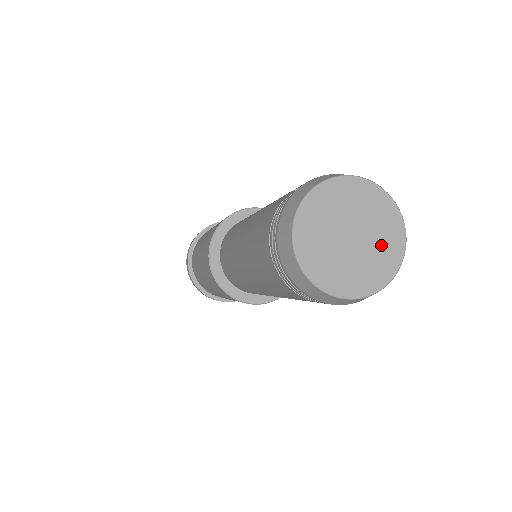
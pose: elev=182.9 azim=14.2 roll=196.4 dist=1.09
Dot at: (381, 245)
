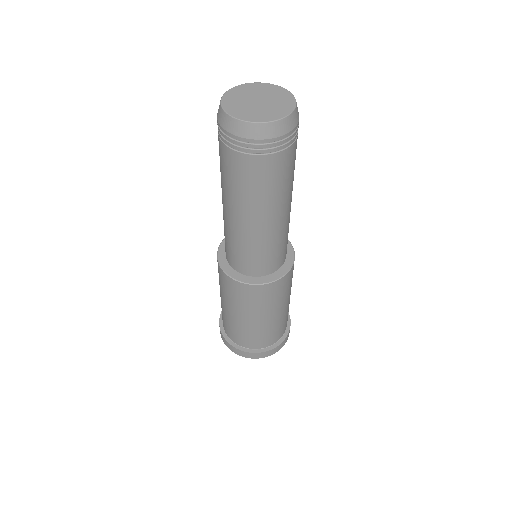
Dot at: (279, 104)
